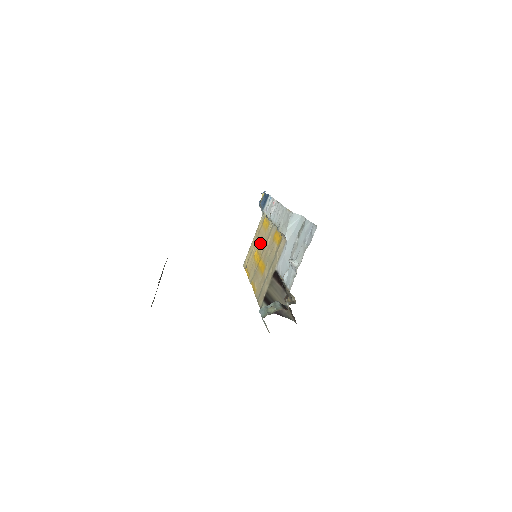
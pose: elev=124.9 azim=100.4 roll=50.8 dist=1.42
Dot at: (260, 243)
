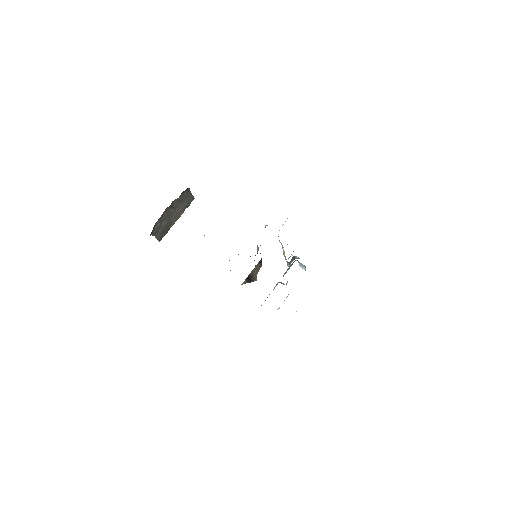
Dot at: occluded
